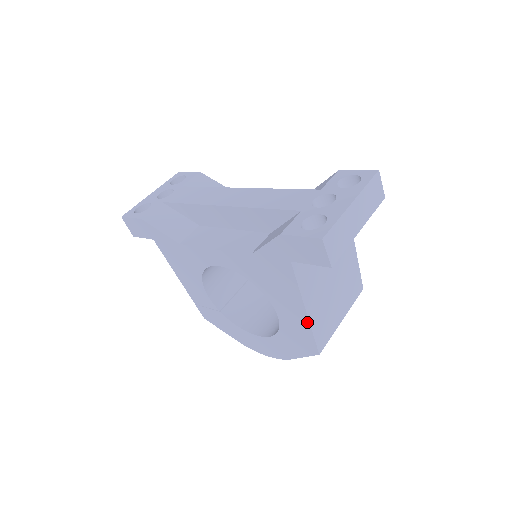
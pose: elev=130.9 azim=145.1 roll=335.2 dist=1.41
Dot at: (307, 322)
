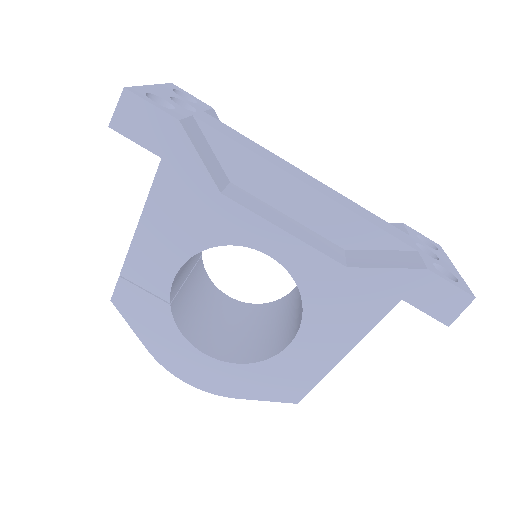
Dot at: (331, 365)
